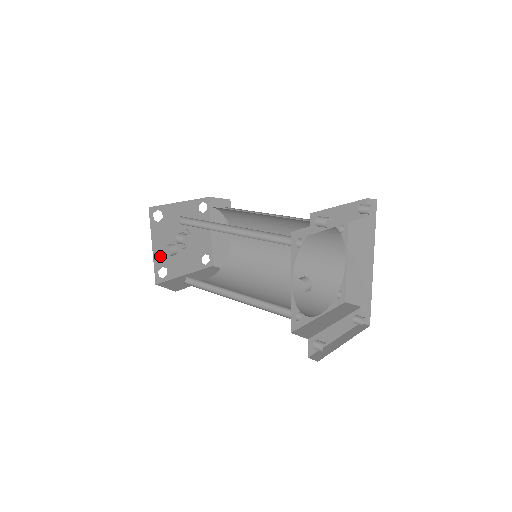
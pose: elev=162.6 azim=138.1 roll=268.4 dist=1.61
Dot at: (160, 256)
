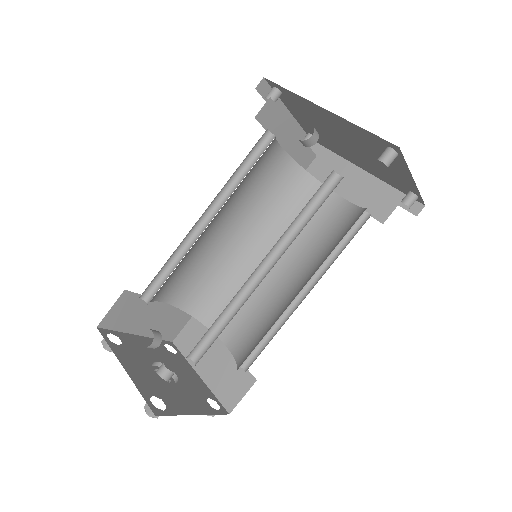
Dot at: (142, 382)
